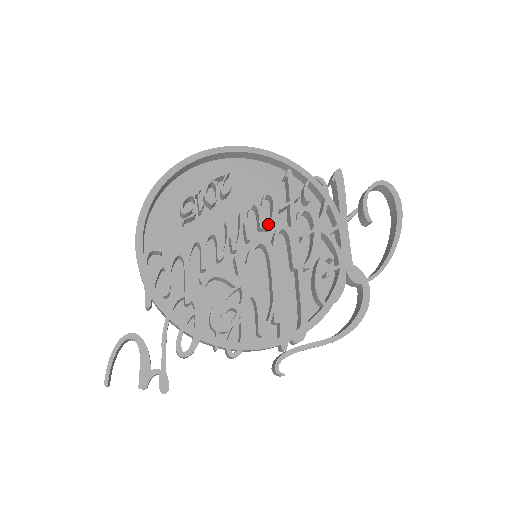
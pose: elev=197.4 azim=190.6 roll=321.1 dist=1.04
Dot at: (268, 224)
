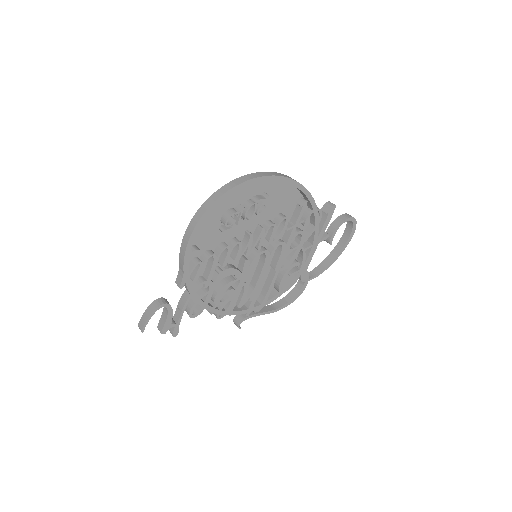
Dot at: (275, 240)
